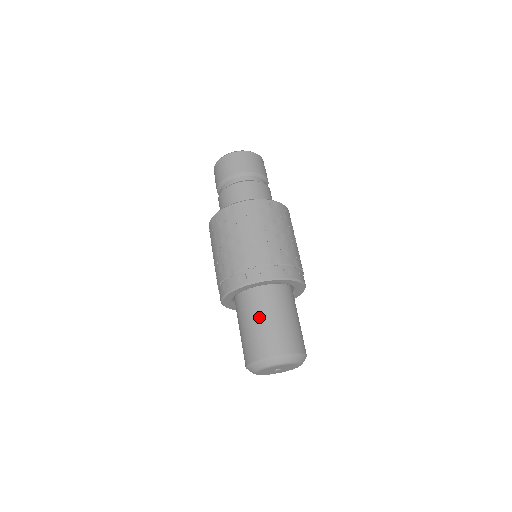
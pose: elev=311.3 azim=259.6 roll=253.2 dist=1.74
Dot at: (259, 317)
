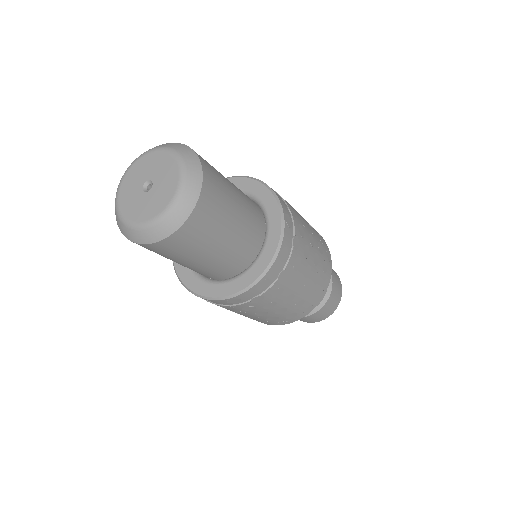
Dot at: occluded
